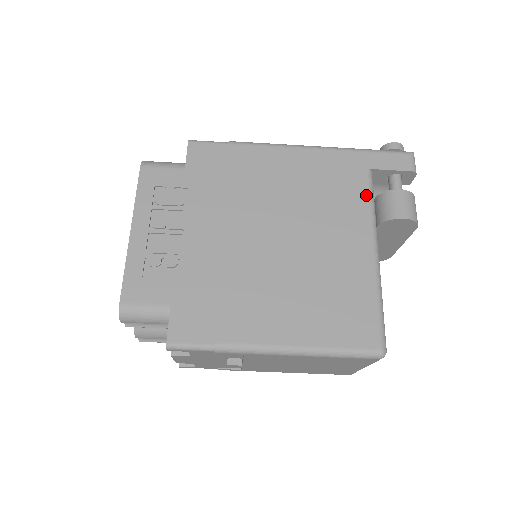
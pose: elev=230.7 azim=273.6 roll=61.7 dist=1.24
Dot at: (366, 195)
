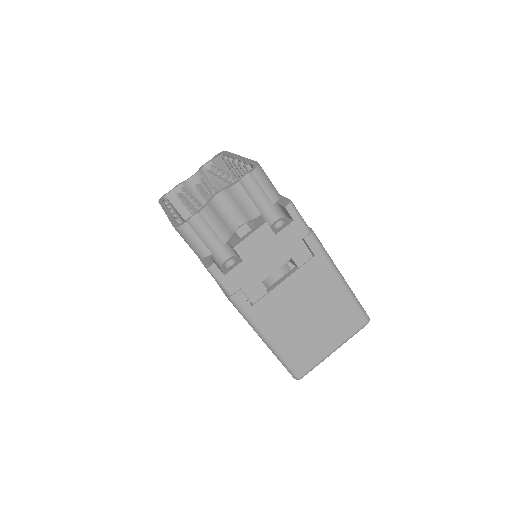
Dot at: occluded
